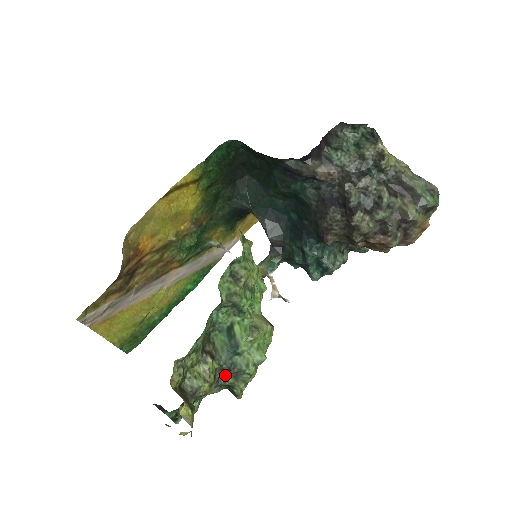
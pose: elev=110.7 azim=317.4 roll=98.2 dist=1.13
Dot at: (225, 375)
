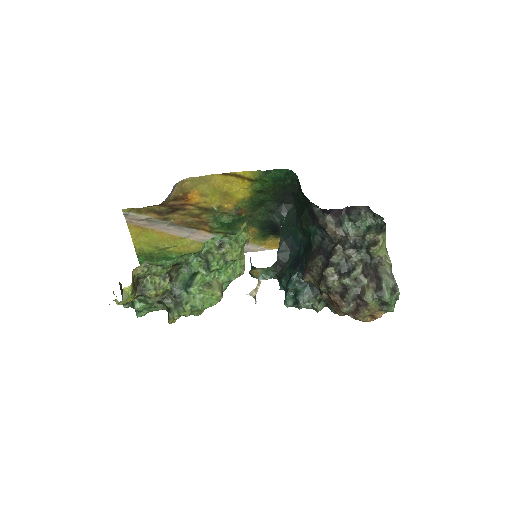
Dot at: (171, 299)
